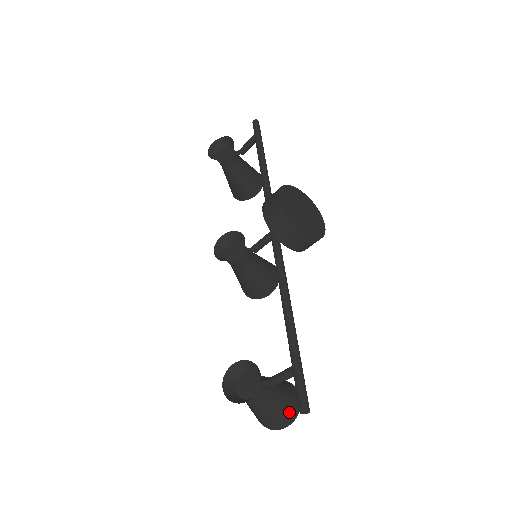
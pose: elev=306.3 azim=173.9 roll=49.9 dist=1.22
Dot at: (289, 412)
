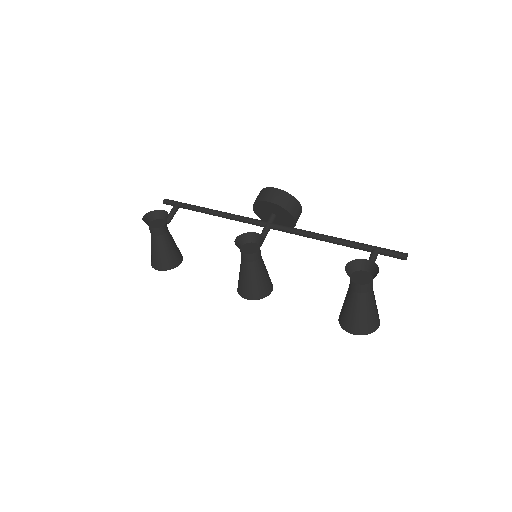
Dot at: occluded
